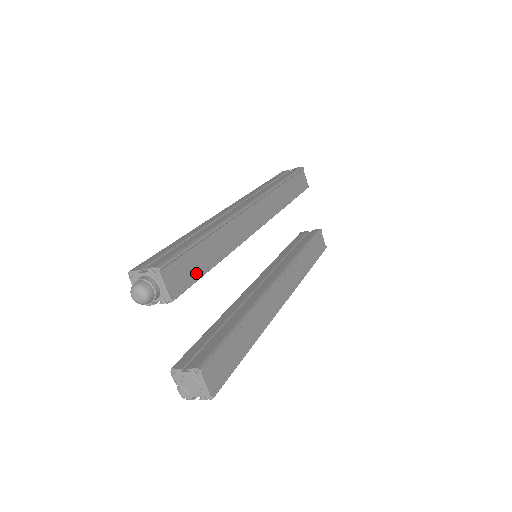
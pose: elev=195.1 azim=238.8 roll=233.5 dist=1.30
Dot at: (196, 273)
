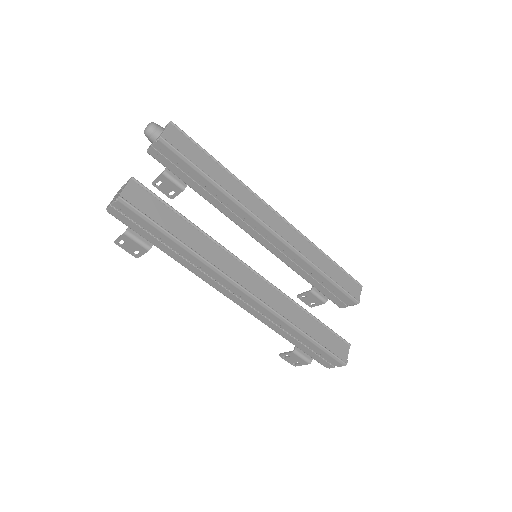
Dot at: (191, 159)
